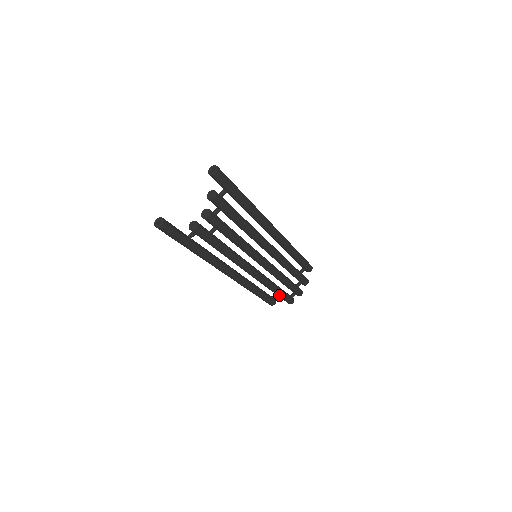
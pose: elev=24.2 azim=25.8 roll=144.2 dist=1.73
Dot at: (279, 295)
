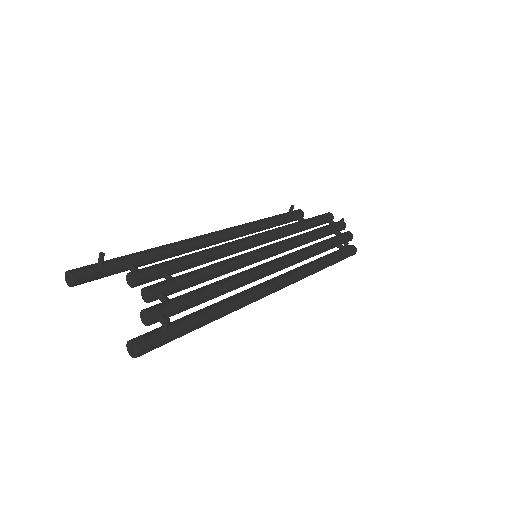
Dot at: occluded
